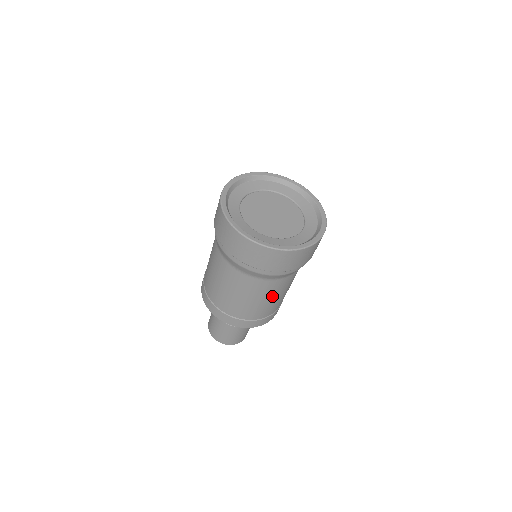
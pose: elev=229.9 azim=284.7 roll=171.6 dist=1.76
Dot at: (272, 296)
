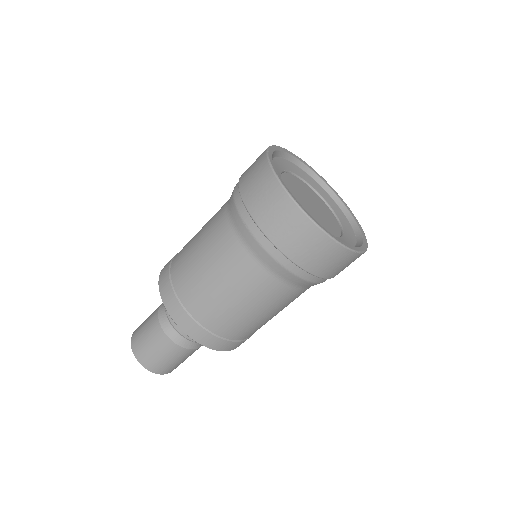
Dot at: occluded
